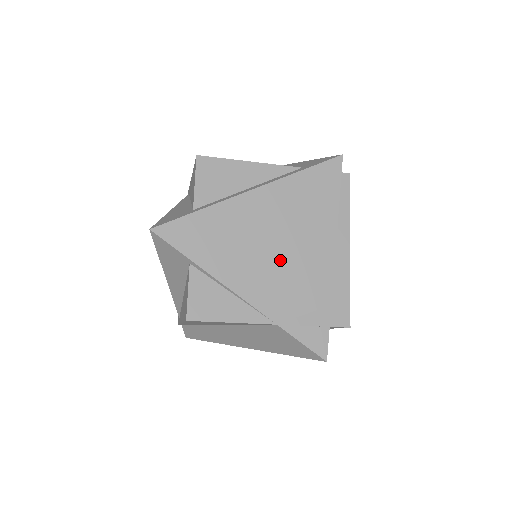
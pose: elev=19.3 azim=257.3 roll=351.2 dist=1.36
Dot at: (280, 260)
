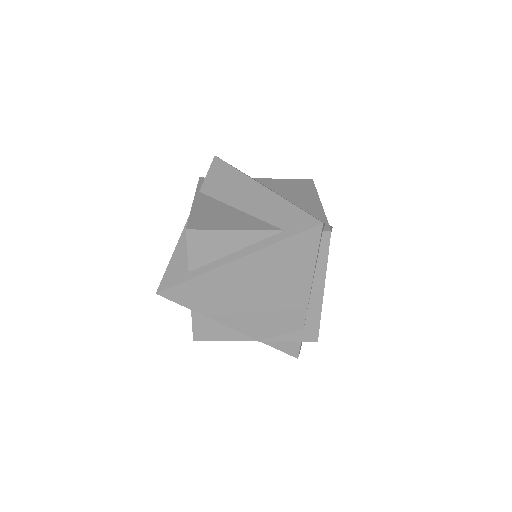
Dot at: (262, 305)
